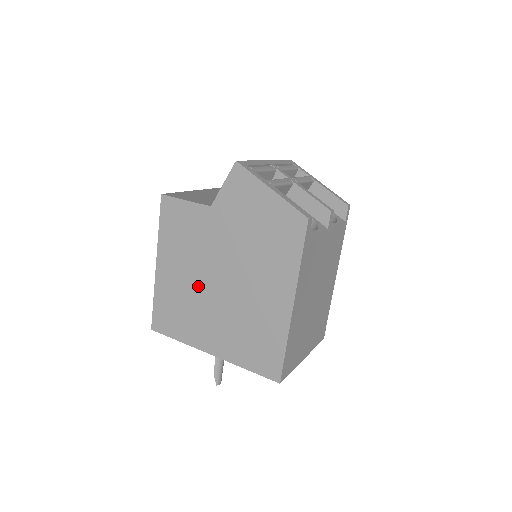
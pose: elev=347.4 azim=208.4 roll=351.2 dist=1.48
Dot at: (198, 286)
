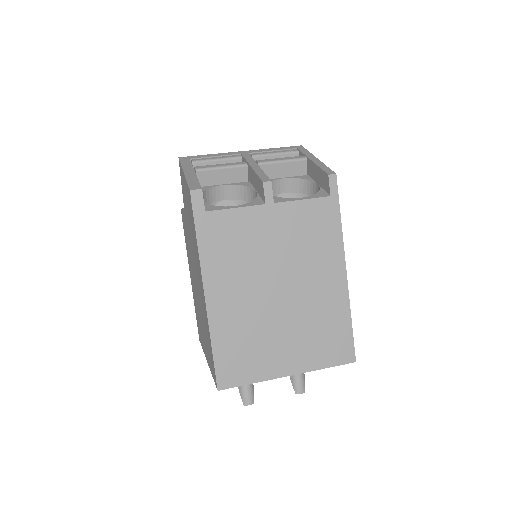
Dot at: (195, 289)
